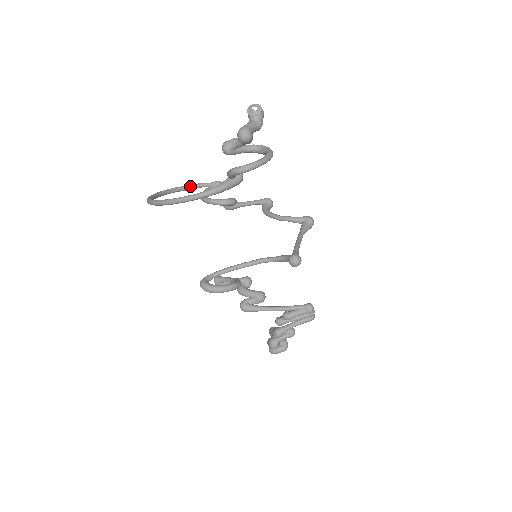
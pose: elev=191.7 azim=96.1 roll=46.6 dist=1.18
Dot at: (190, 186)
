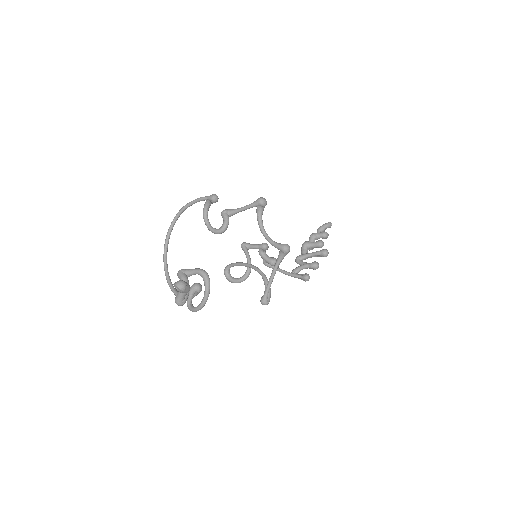
Dot at: (193, 203)
